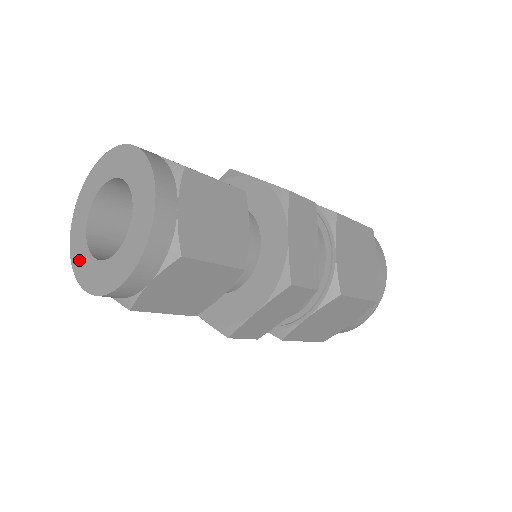
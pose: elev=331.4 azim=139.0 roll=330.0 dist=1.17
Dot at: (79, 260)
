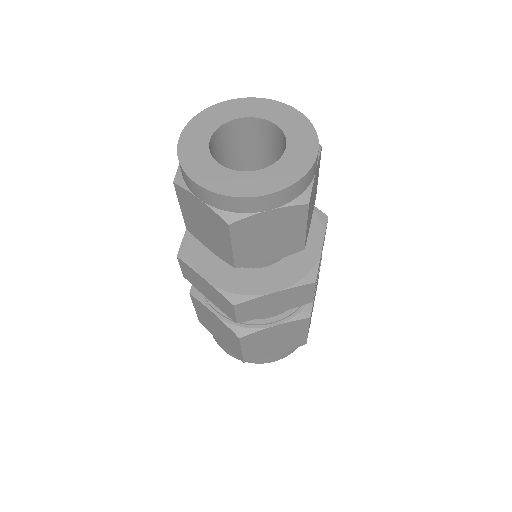
Dot at: (206, 120)
